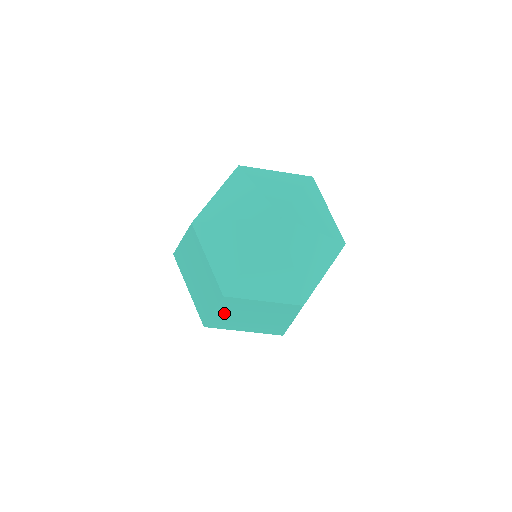
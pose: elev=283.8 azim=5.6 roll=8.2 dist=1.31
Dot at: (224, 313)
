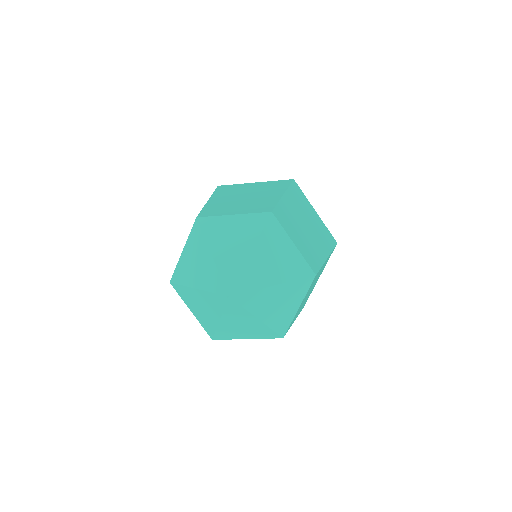
Dot at: occluded
